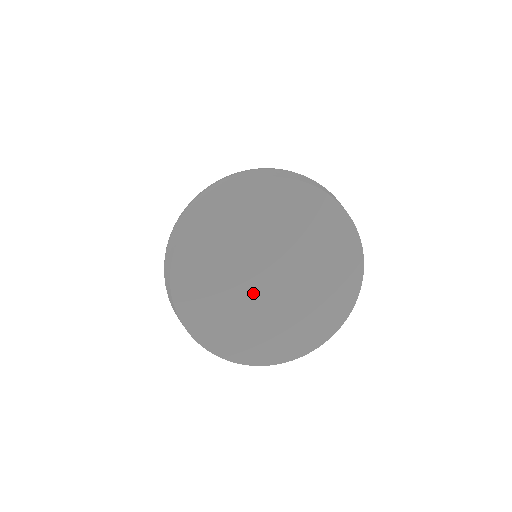
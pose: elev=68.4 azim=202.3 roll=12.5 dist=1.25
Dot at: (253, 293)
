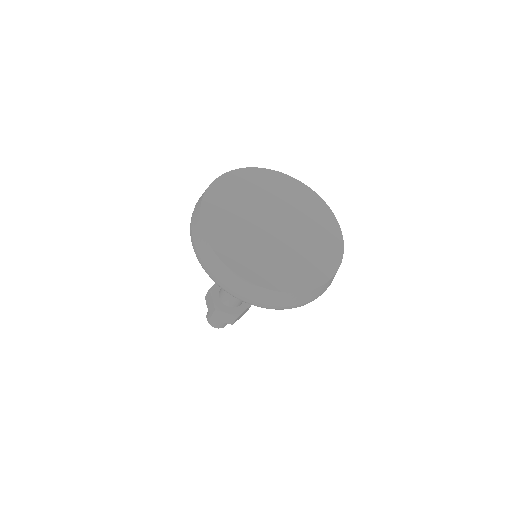
Dot at: (277, 240)
